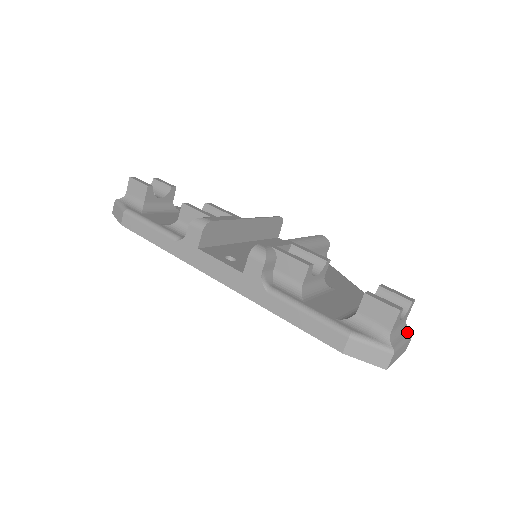
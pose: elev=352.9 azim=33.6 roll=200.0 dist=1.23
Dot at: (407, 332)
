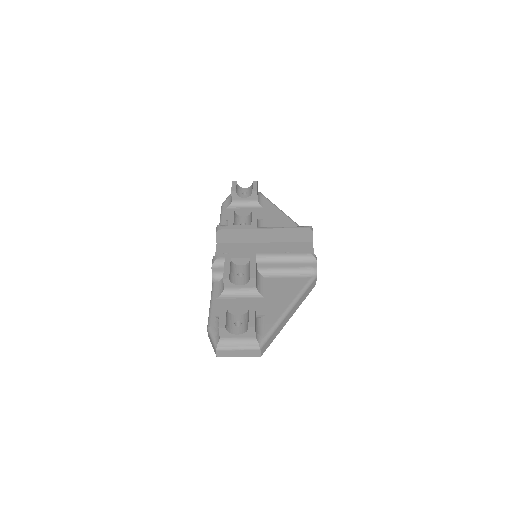
Dot at: (252, 345)
